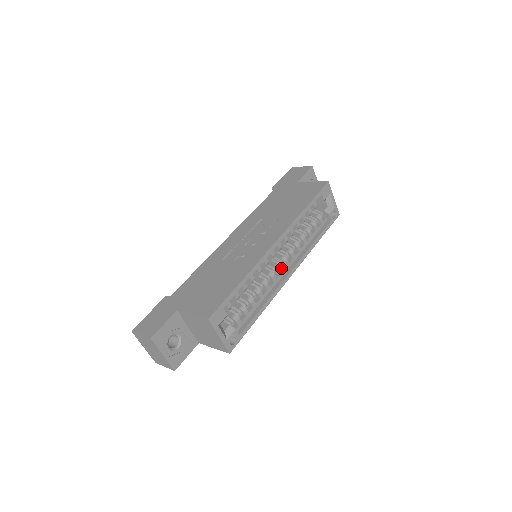
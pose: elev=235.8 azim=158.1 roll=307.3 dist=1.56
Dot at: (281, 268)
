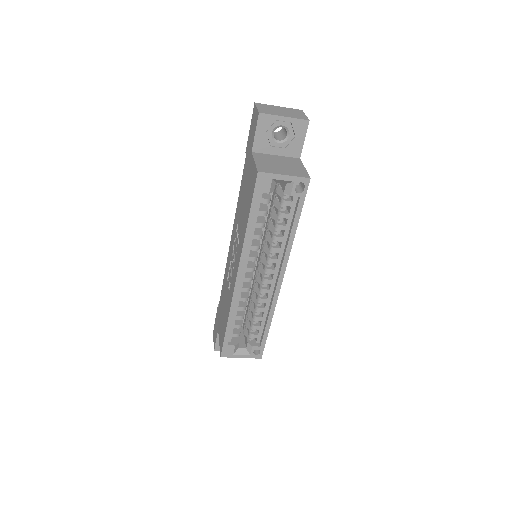
Dot at: (268, 280)
